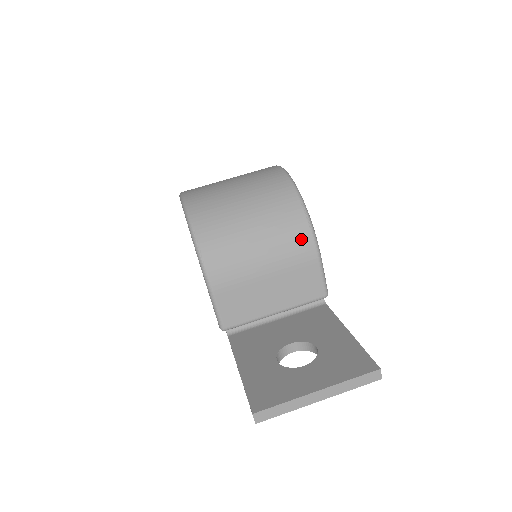
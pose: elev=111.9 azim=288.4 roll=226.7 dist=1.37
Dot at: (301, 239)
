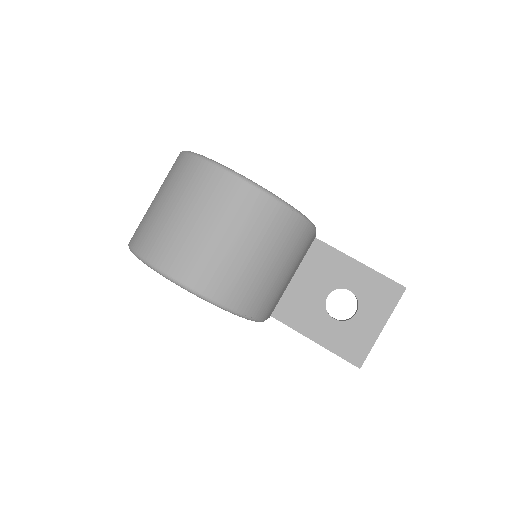
Dot at: (306, 237)
